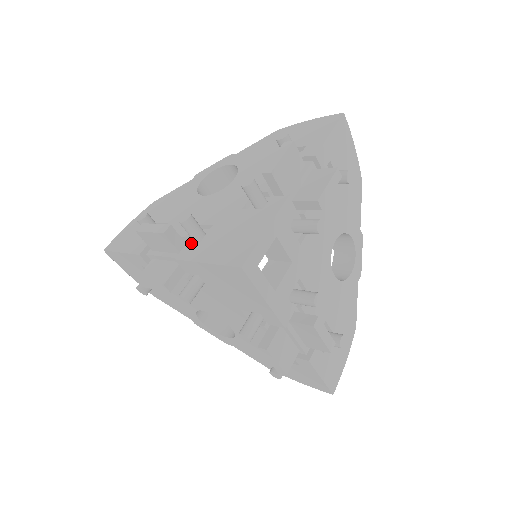
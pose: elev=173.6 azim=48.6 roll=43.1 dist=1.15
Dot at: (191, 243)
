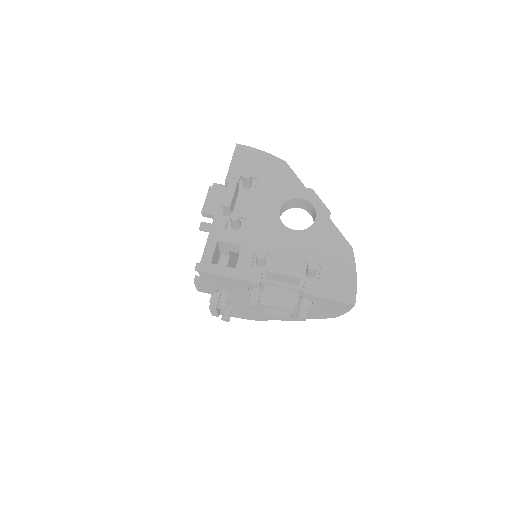
Dot at: occluded
